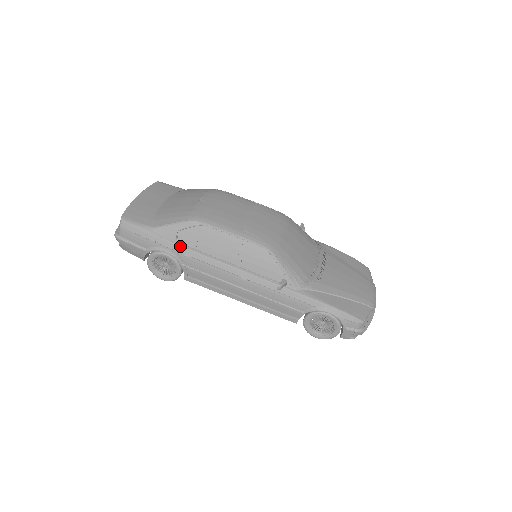
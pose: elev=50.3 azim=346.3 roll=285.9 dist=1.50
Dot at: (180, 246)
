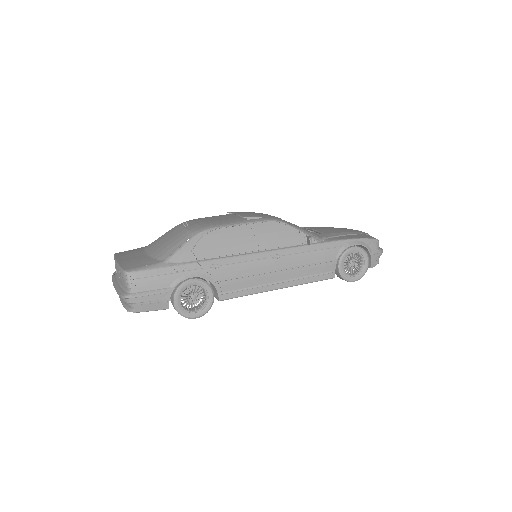
Dot at: (203, 261)
